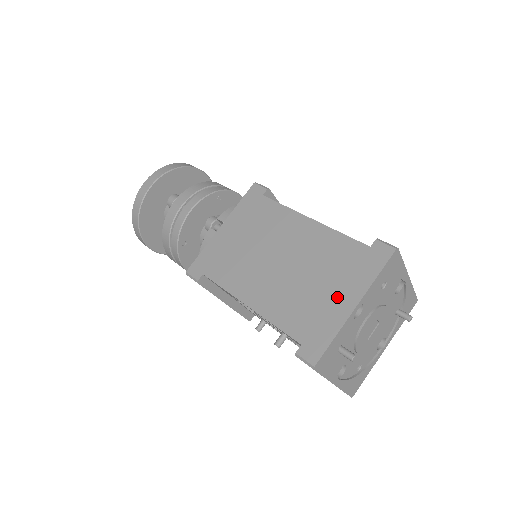
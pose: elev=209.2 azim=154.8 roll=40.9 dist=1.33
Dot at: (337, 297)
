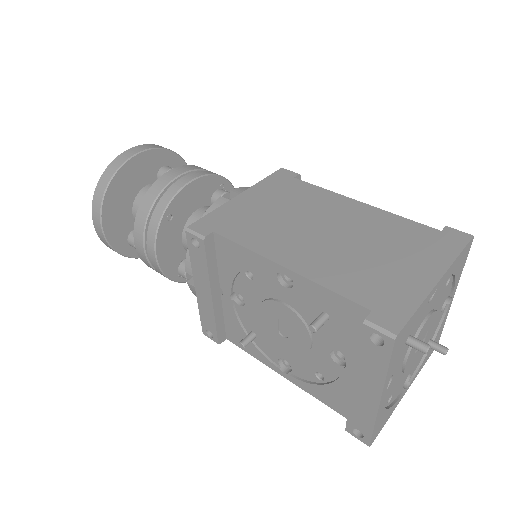
Dot at: (412, 269)
